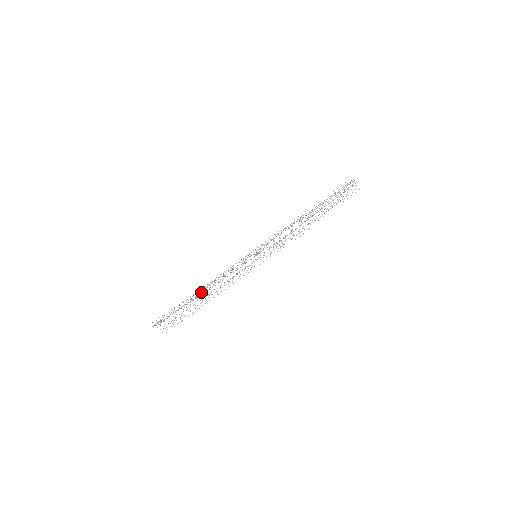
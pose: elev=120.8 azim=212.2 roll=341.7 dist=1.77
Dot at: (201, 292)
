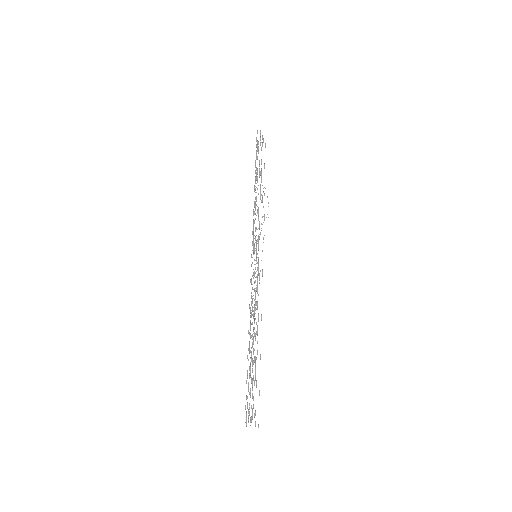
Dot at: occluded
